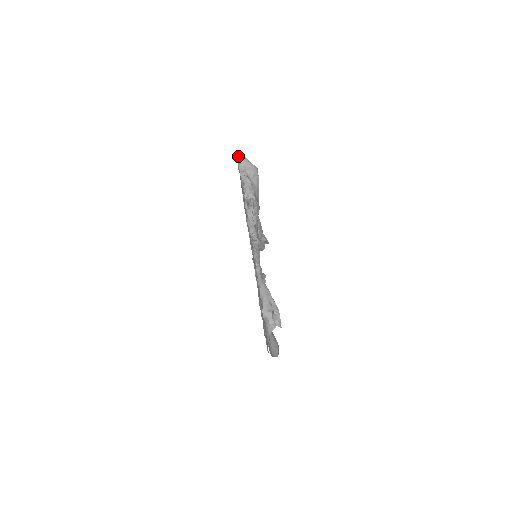
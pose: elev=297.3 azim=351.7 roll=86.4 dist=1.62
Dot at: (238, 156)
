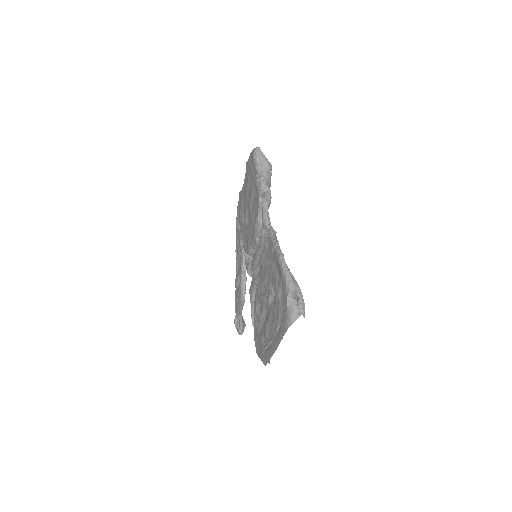
Dot at: (255, 150)
